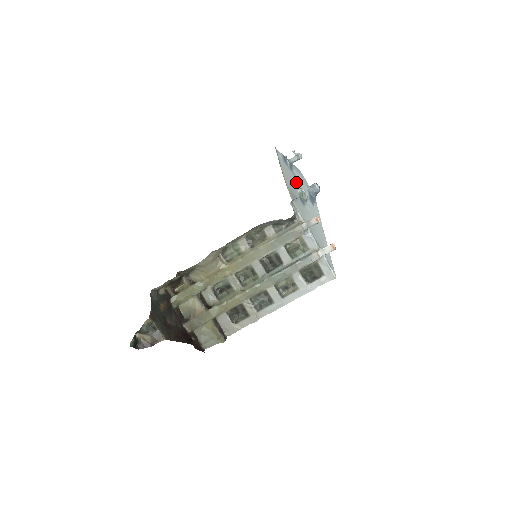
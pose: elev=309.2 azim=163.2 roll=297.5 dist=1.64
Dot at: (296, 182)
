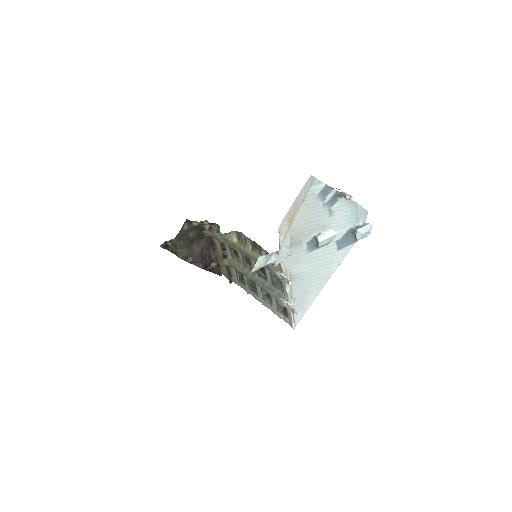
Dot at: (323, 222)
